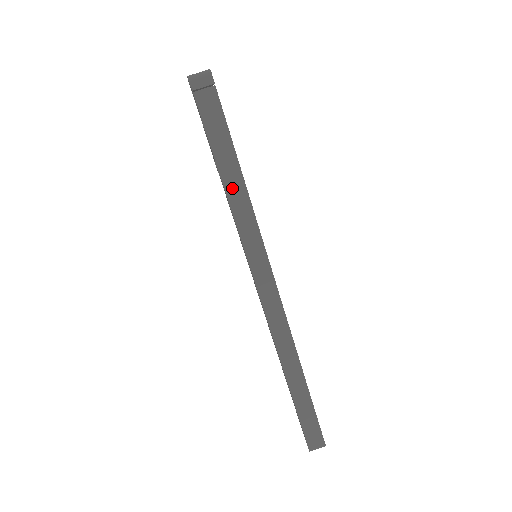
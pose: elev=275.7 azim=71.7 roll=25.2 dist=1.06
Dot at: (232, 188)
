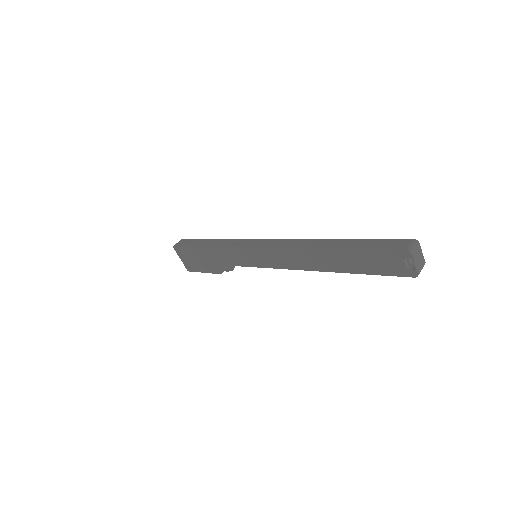
Dot at: (213, 244)
